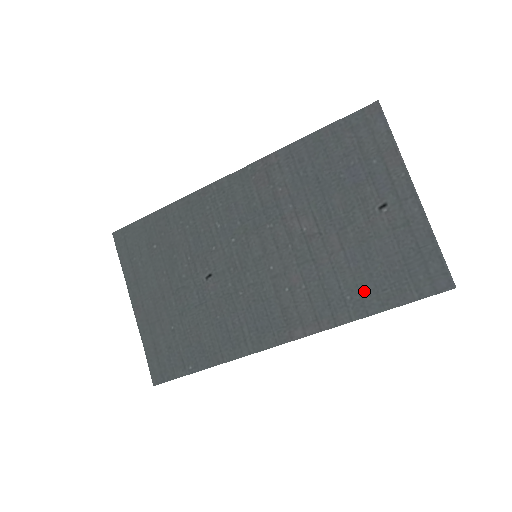
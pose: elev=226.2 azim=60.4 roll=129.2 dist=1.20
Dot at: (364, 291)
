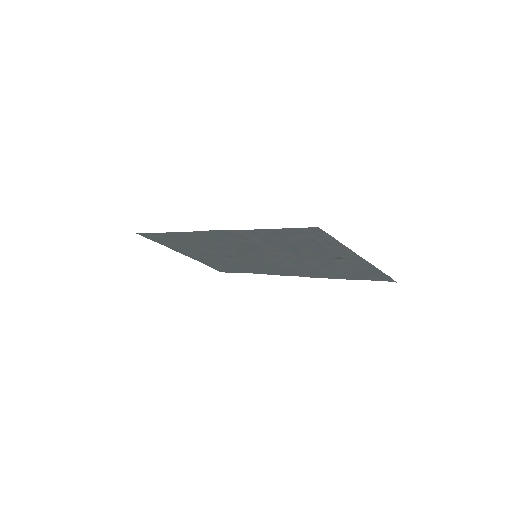
Dot at: (338, 274)
